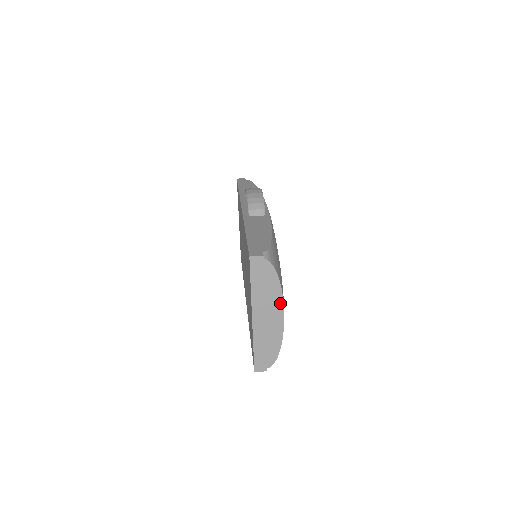
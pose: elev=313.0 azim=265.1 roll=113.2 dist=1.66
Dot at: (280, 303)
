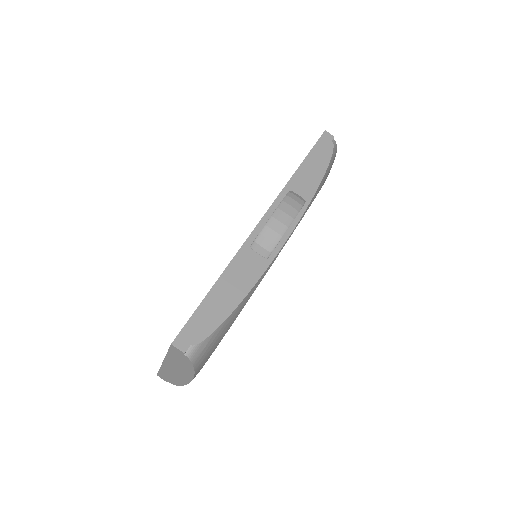
Dot at: (190, 376)
